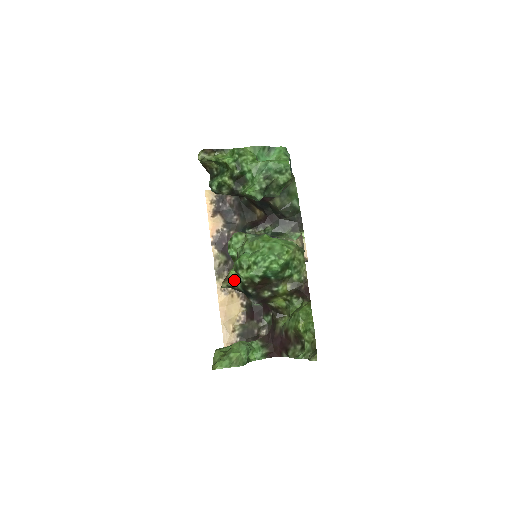
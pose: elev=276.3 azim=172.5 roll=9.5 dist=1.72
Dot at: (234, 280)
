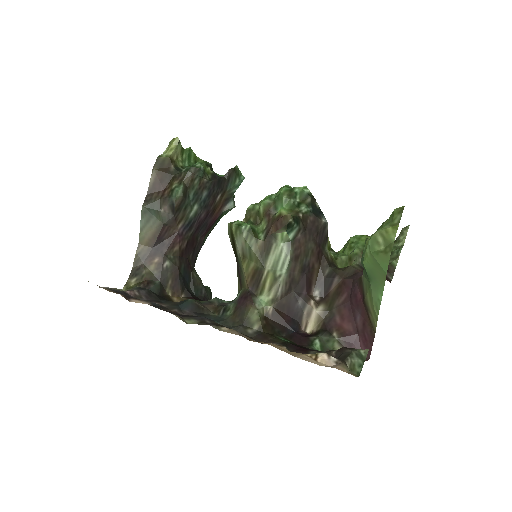
Dot at: (291, 212)
